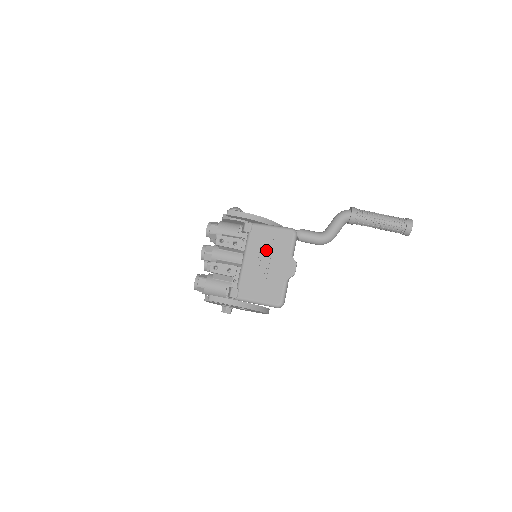
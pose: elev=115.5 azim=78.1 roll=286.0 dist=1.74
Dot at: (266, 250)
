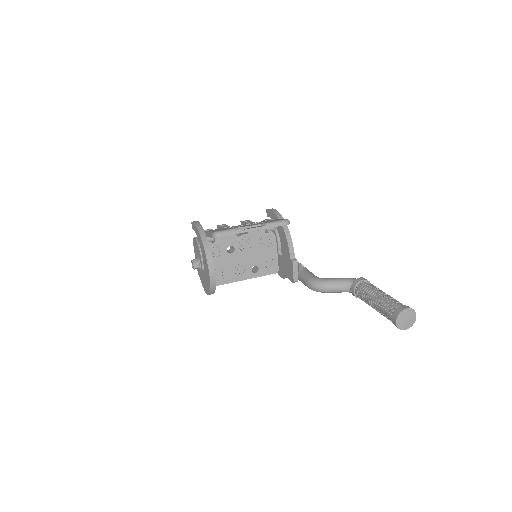
Dot at: occluded
